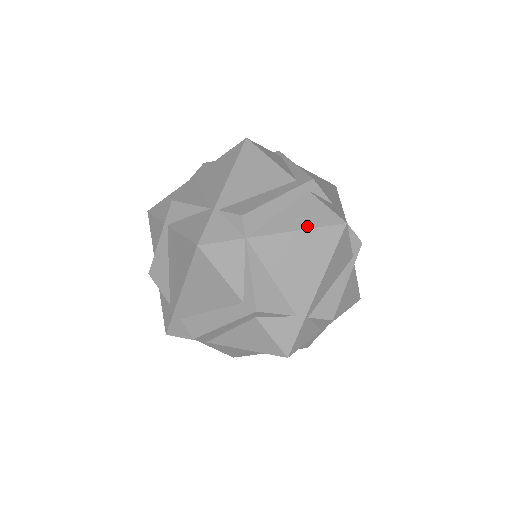
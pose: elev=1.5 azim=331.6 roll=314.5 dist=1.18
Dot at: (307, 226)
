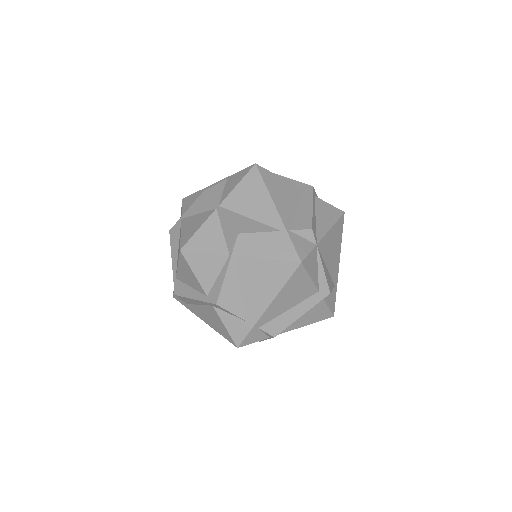
Dot at: (333, 222)
